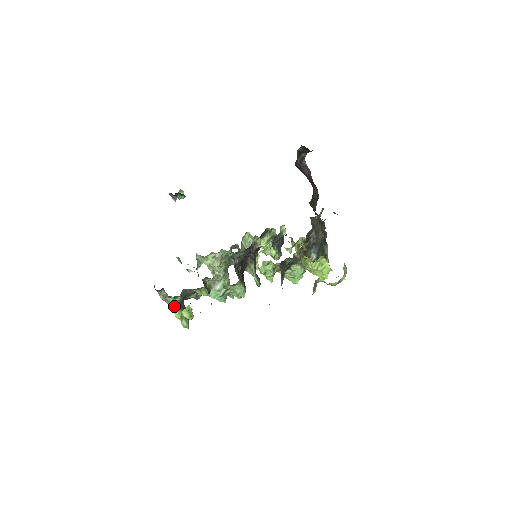
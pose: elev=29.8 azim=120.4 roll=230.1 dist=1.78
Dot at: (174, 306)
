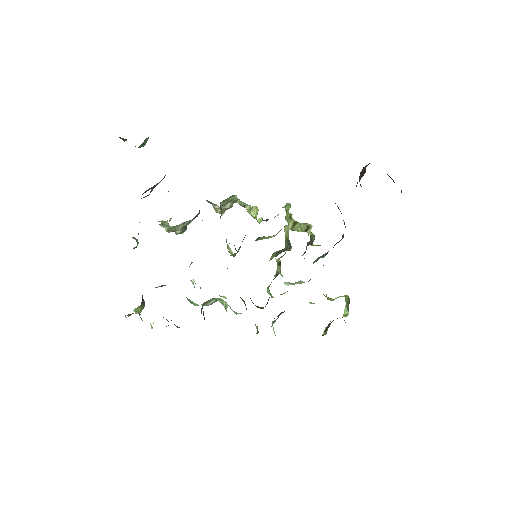
Dot at: (137, 308)
